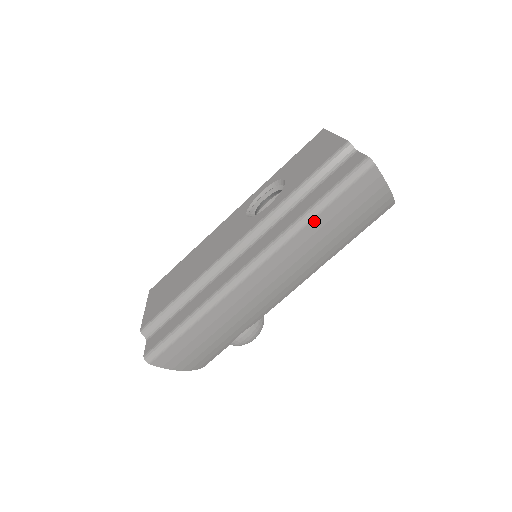
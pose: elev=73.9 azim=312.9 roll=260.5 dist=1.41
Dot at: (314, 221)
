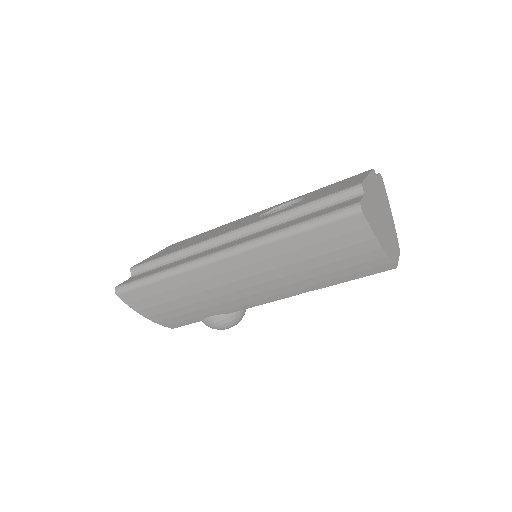
Dot at: (288, 240)
